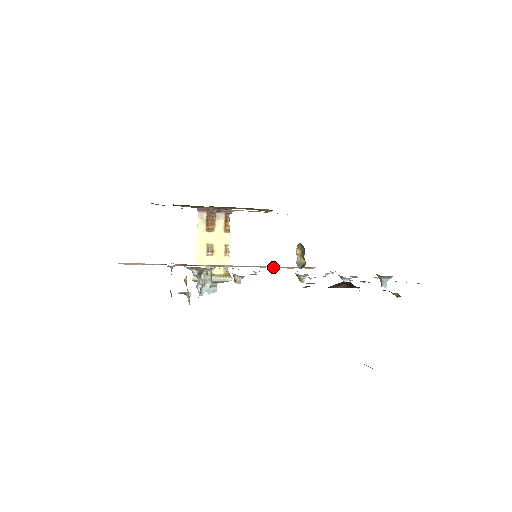
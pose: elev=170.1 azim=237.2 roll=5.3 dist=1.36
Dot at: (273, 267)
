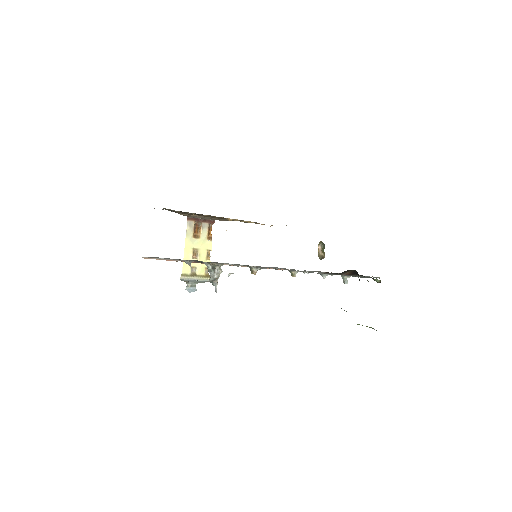
Dot at: occluded
